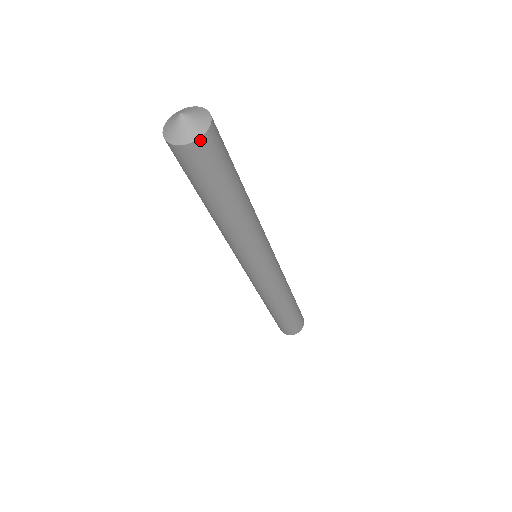
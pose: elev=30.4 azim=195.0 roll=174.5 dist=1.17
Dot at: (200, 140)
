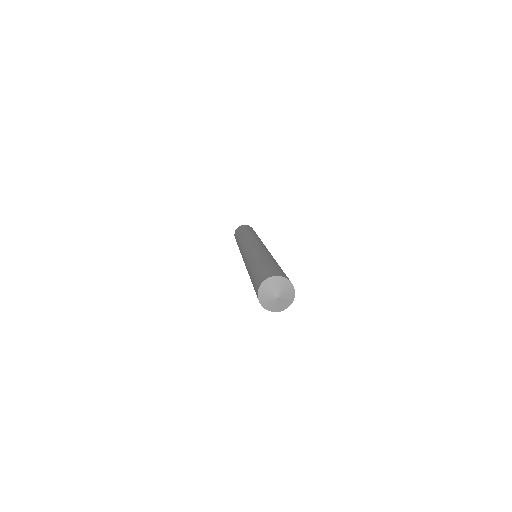
Dot at: occluded
